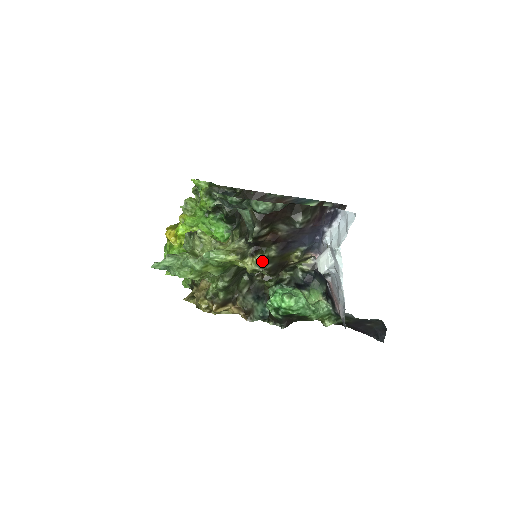
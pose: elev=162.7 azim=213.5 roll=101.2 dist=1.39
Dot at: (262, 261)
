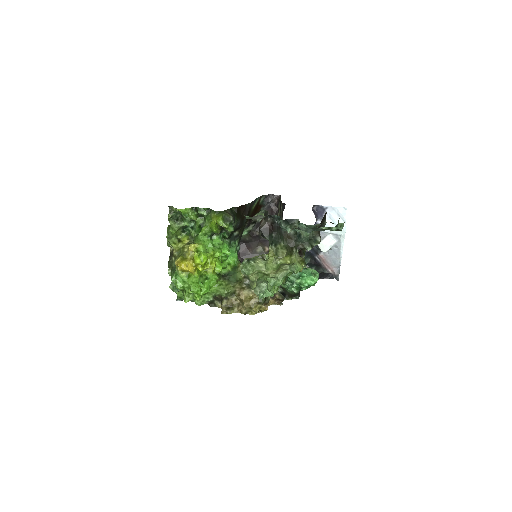
Dot at: (304, 259)
